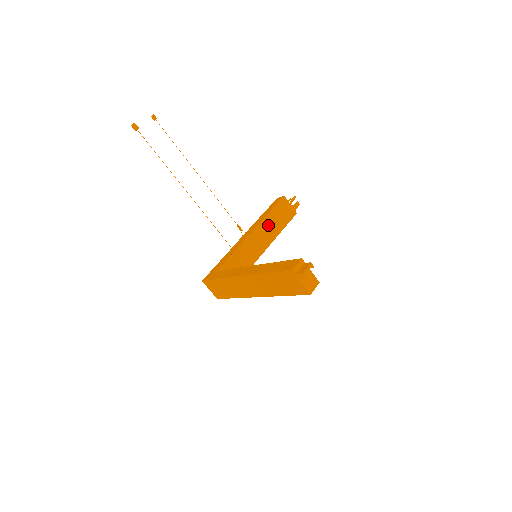
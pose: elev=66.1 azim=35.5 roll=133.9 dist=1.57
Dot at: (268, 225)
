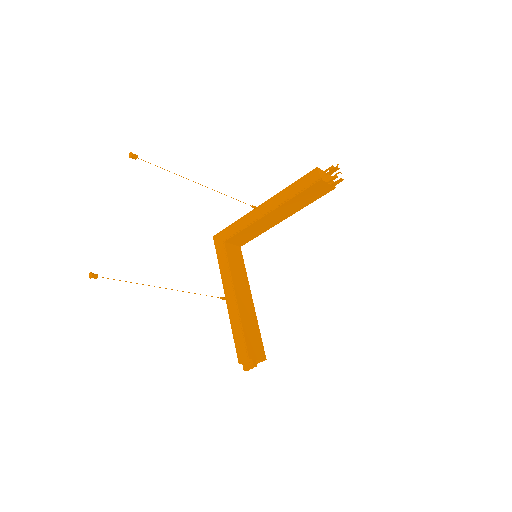
Dot at: (290, 205)
